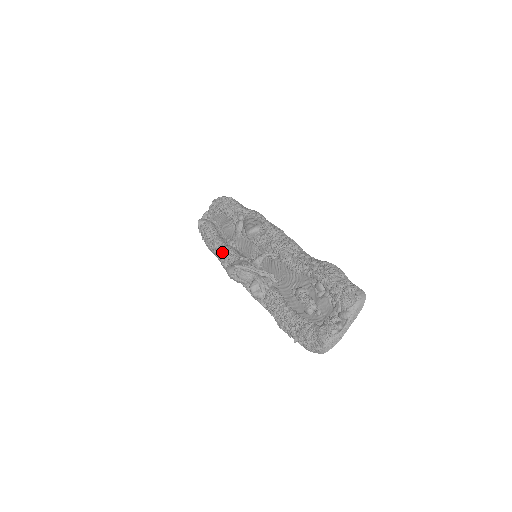
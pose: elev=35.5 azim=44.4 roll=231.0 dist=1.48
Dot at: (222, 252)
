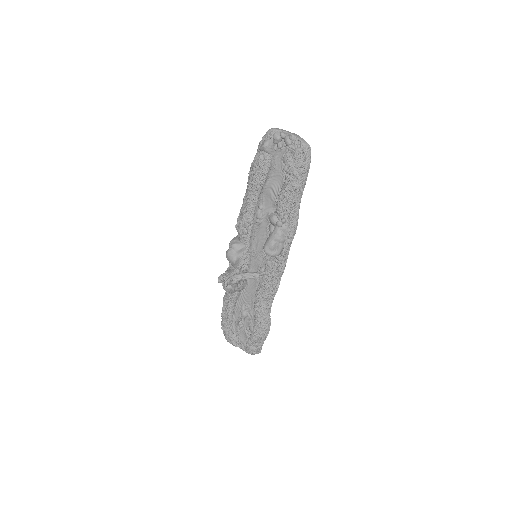
Dot at: (242, 224)
